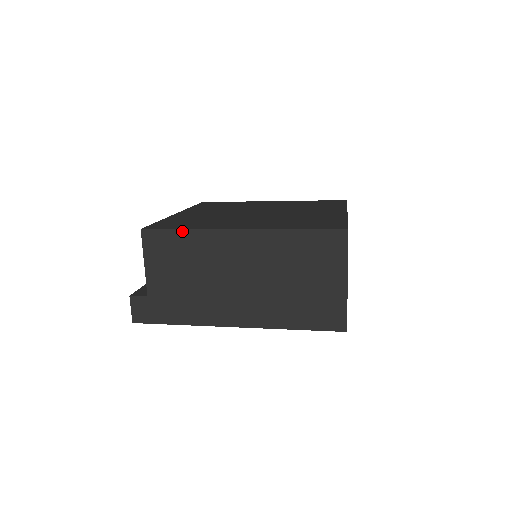
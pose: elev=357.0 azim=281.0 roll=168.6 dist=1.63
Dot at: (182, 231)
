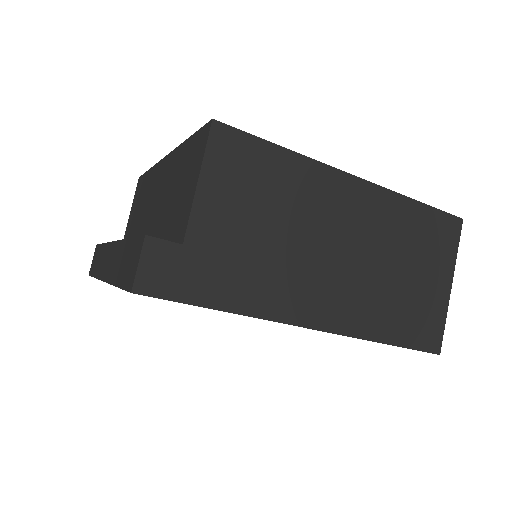
Dot at: (279, 149)
